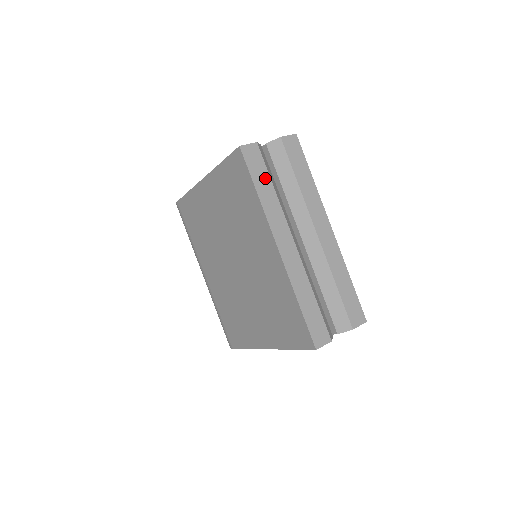
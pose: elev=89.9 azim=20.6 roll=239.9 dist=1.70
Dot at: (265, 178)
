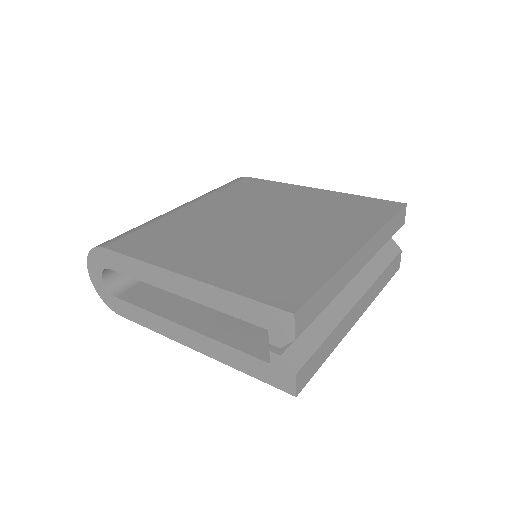
Dot at: (392, 232)
